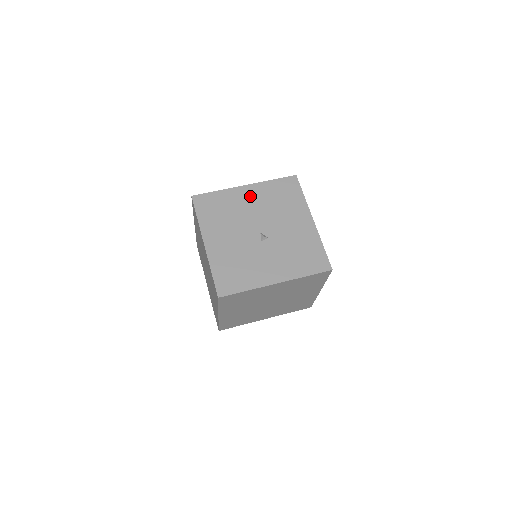
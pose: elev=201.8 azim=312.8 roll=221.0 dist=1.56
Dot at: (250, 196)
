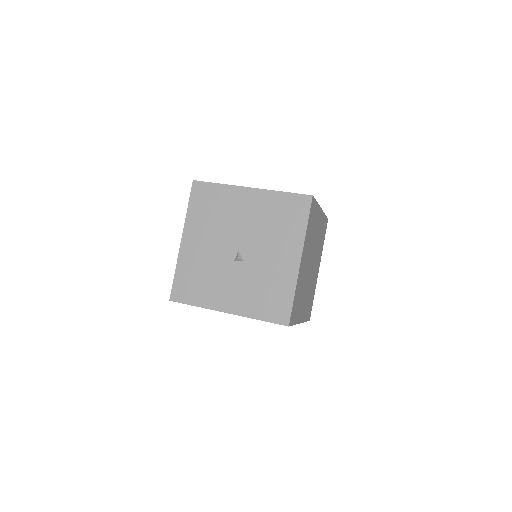
Dot at: (249, 203)
